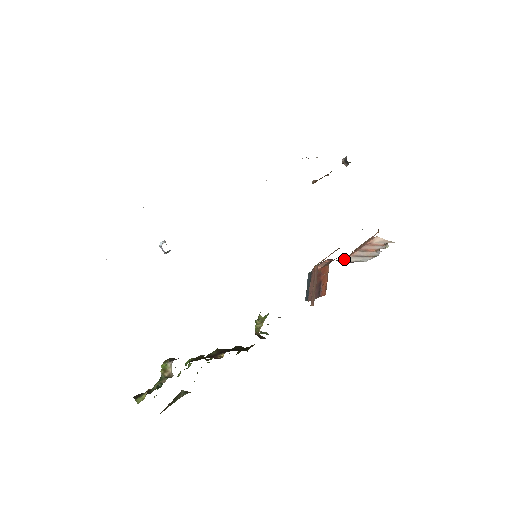
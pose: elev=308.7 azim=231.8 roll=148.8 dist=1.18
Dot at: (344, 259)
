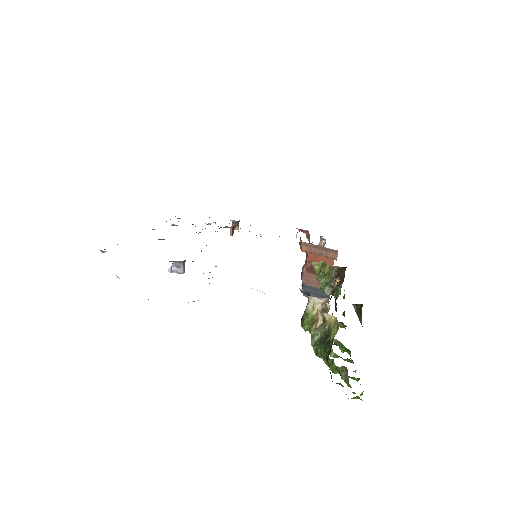
Dot at: occluded
